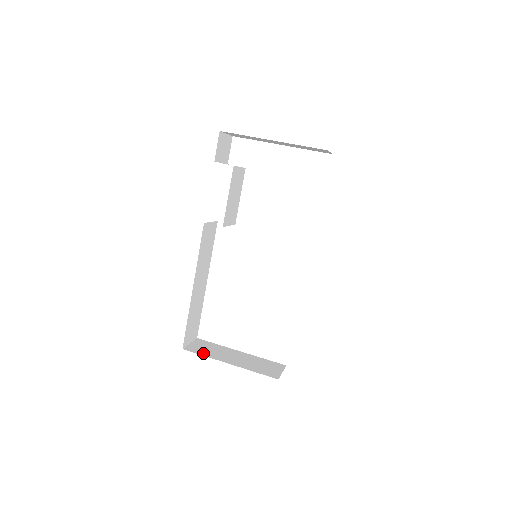
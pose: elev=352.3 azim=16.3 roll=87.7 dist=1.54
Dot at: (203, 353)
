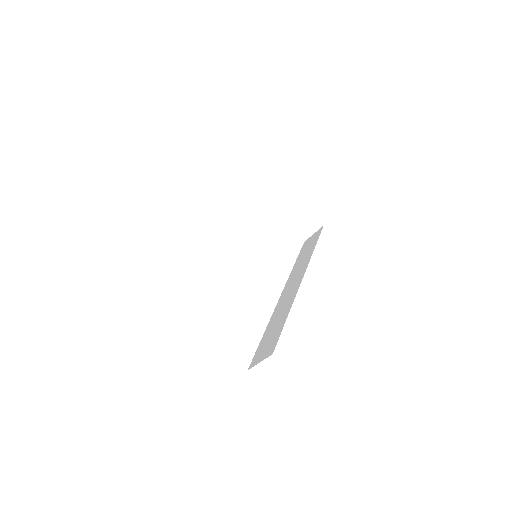
Dot at: occluded
